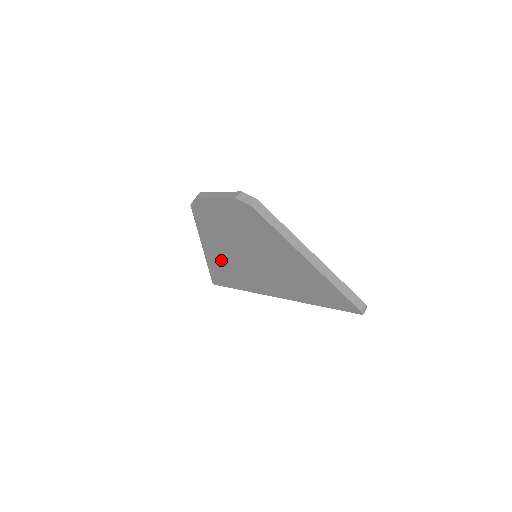
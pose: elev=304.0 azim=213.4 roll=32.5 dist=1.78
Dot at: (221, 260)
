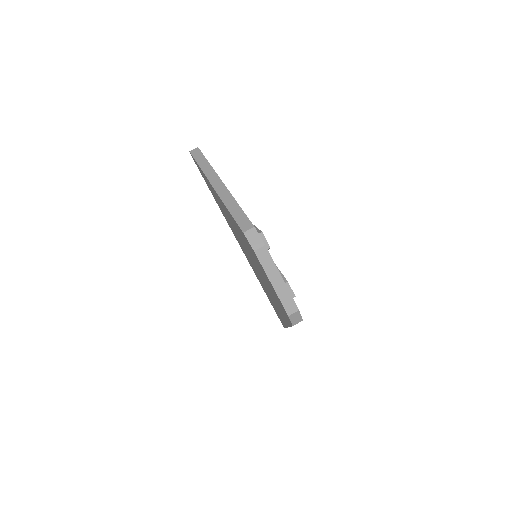
Dot at: (221, 205)
